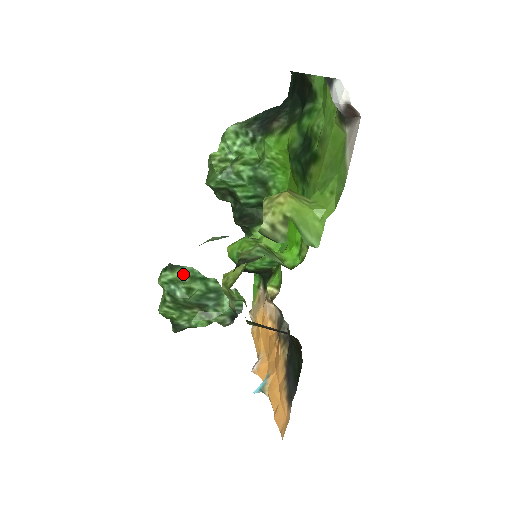
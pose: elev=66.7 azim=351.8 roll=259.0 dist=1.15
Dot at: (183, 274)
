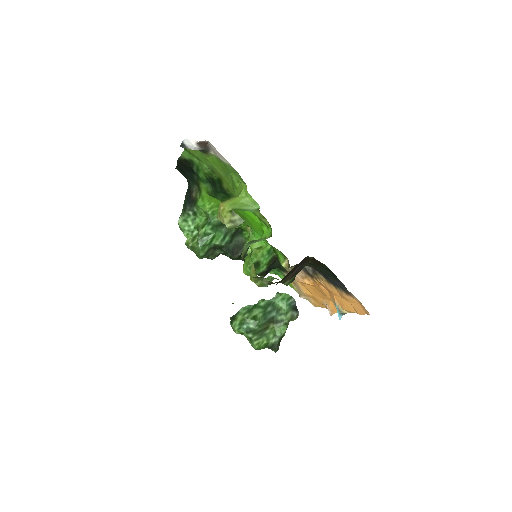
Dot at: (242, 315)
